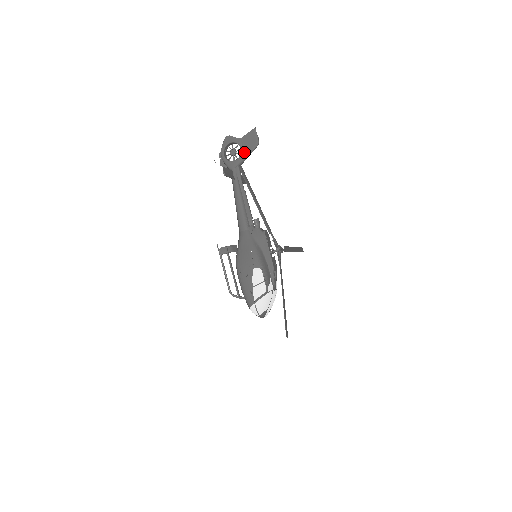
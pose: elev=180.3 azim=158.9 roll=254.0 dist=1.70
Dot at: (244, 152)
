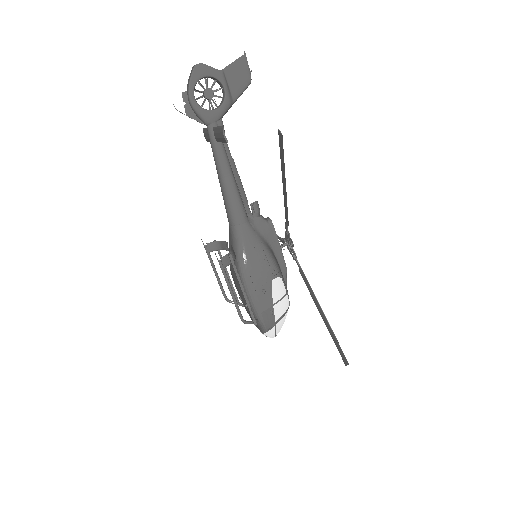
Dot at: (230, 95)
